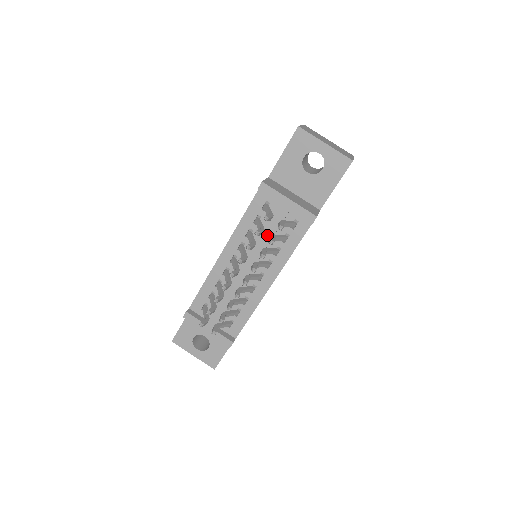
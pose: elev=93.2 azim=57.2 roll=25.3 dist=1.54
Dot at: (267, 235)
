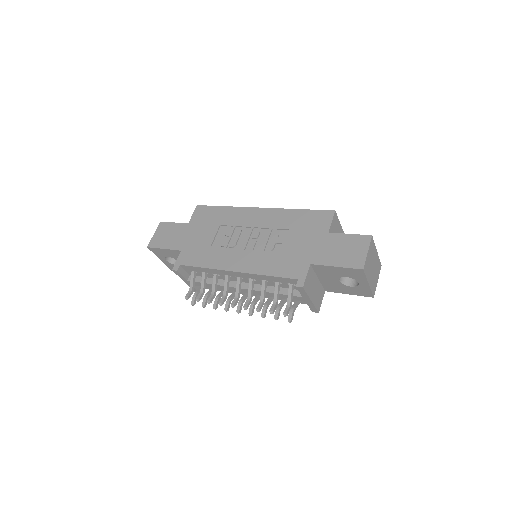
Dot at: occluded
